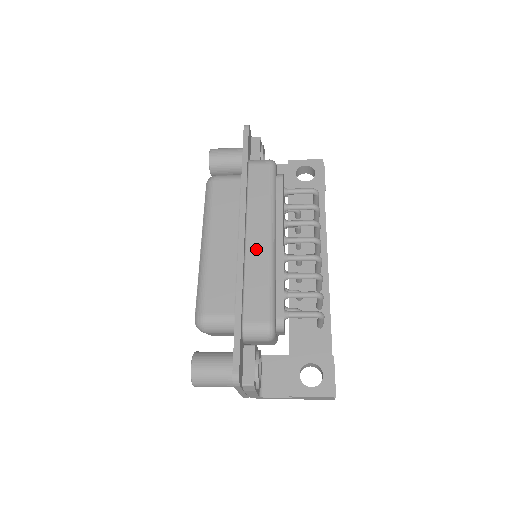
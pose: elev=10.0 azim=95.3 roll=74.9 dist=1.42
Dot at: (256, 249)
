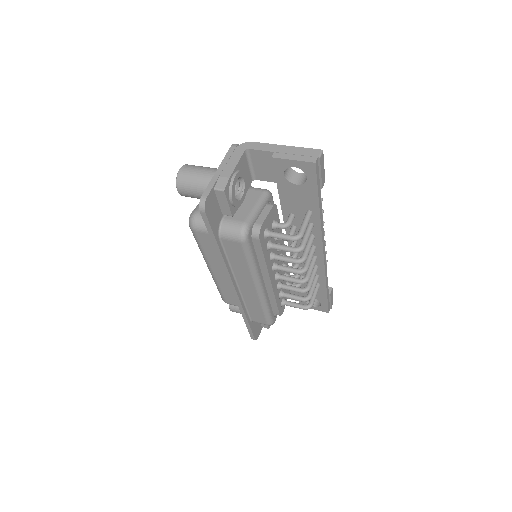
Dot at: (248, 293)
